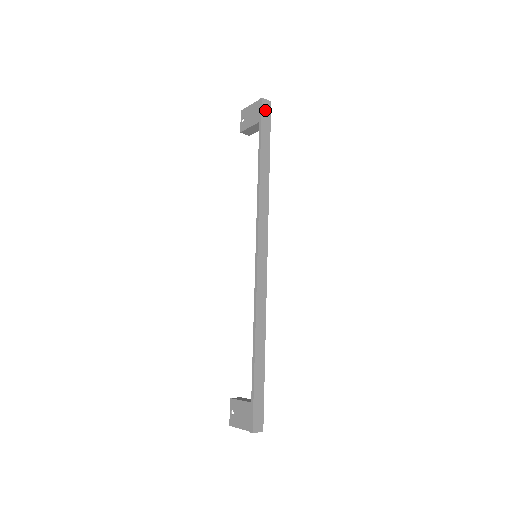
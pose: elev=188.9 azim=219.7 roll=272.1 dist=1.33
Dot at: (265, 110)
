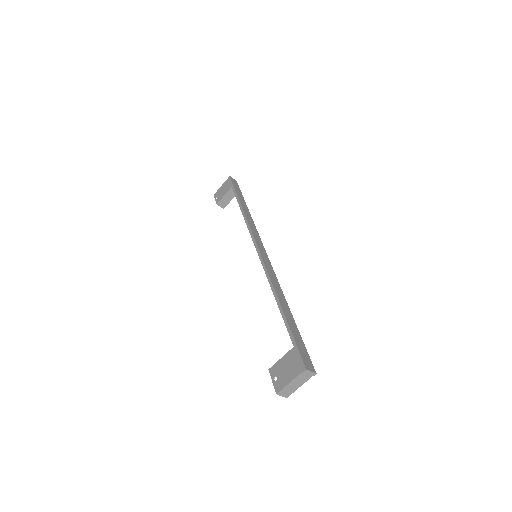
Dot at: (234, 182)
